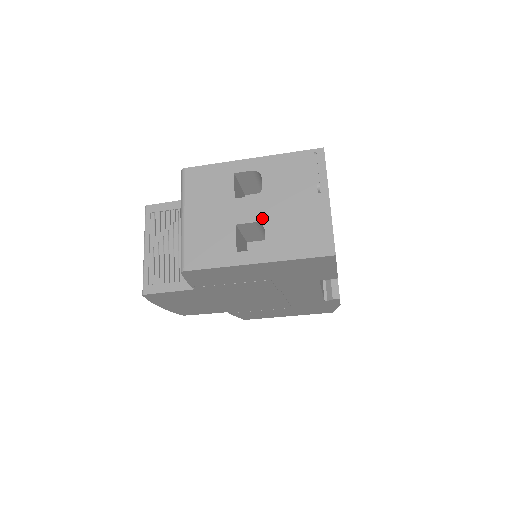
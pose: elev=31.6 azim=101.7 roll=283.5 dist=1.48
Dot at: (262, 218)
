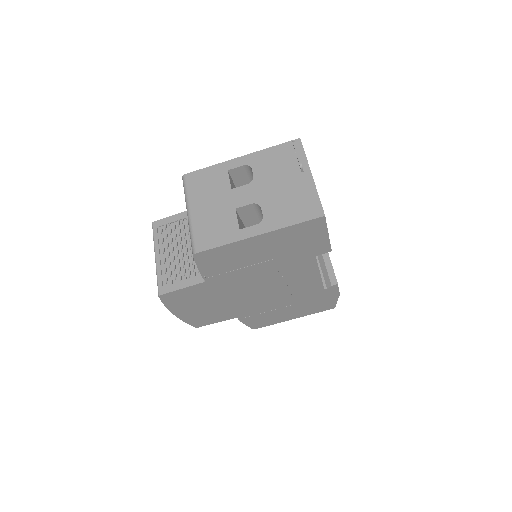
Dot at: (257, 199)
